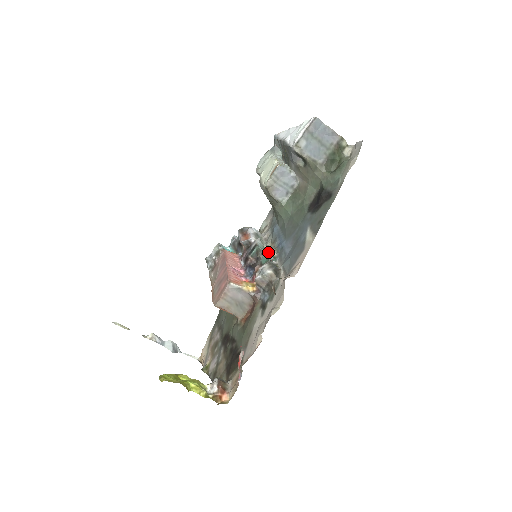
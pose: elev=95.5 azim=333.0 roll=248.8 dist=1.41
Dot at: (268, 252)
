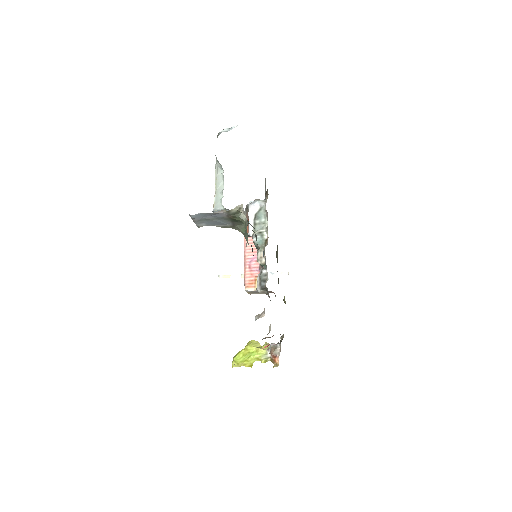
Dot at: (258, 261)
